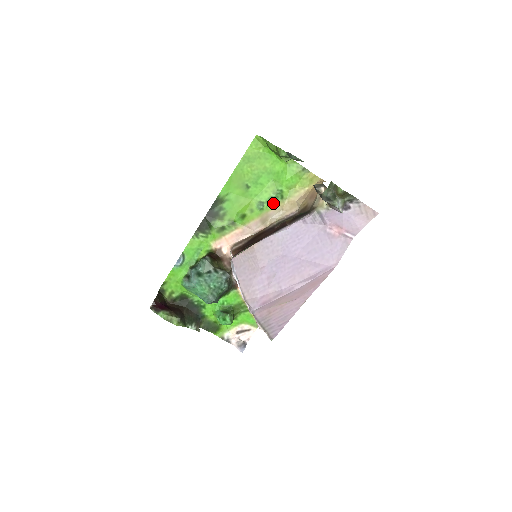
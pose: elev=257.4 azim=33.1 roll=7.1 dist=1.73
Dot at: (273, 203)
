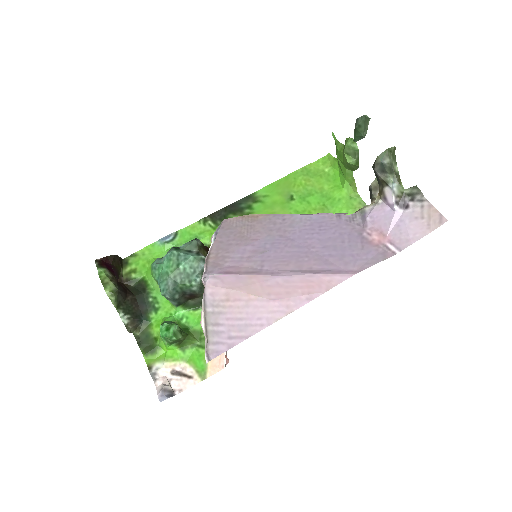
Dot at: occluded
